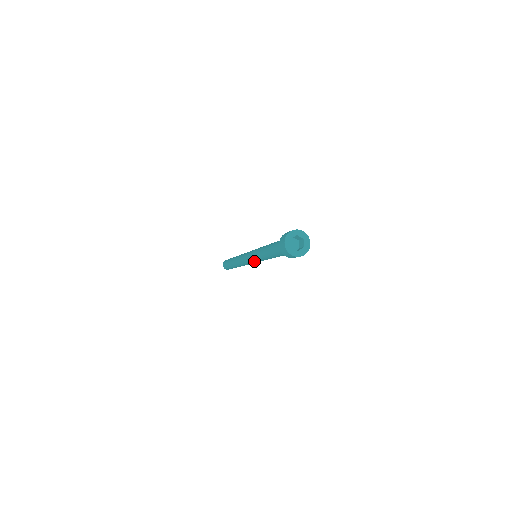
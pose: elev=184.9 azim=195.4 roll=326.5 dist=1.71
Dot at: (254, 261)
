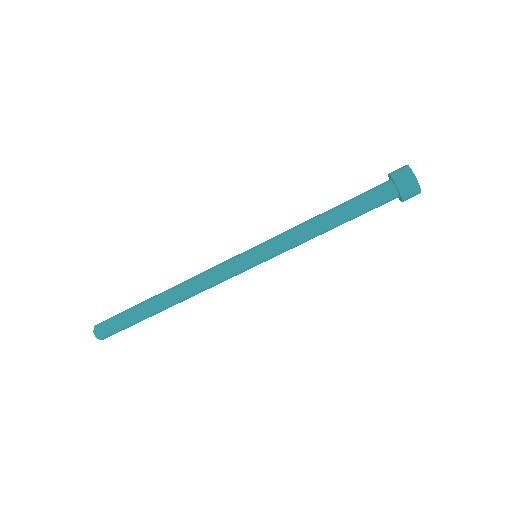
Dot at: (259, 253)
